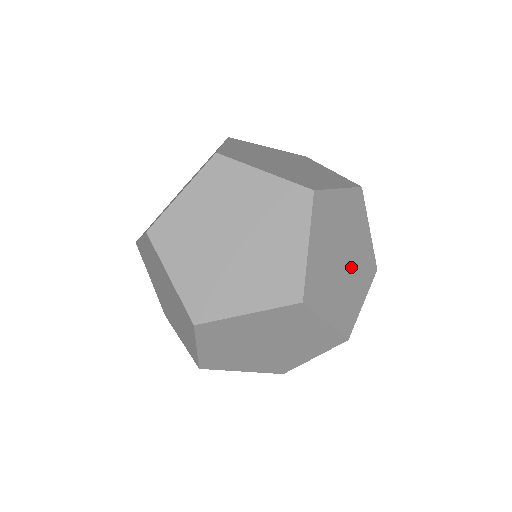
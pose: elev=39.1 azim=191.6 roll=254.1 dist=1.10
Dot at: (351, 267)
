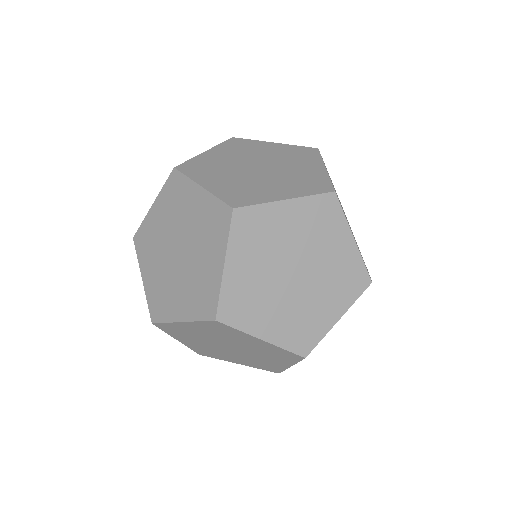
Dot at: occluded
